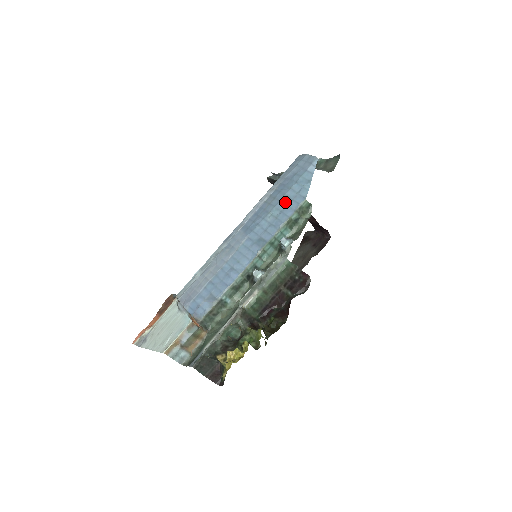
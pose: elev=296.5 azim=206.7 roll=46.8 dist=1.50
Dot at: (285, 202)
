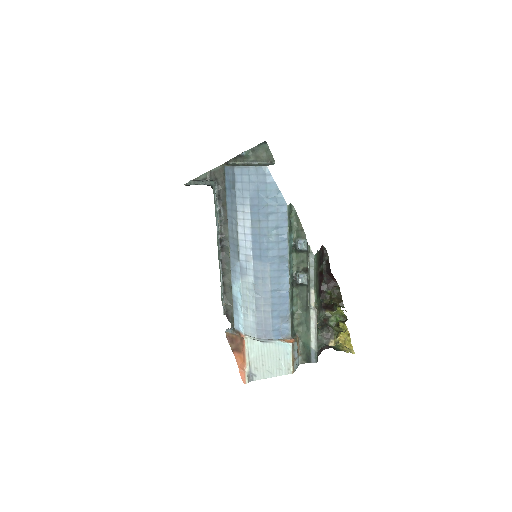
Dot at: (273, 219)
